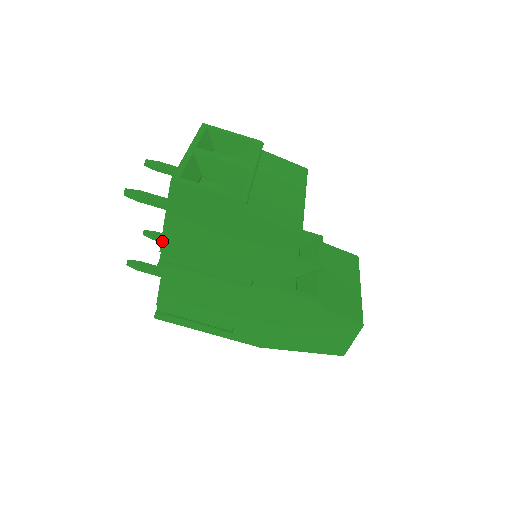
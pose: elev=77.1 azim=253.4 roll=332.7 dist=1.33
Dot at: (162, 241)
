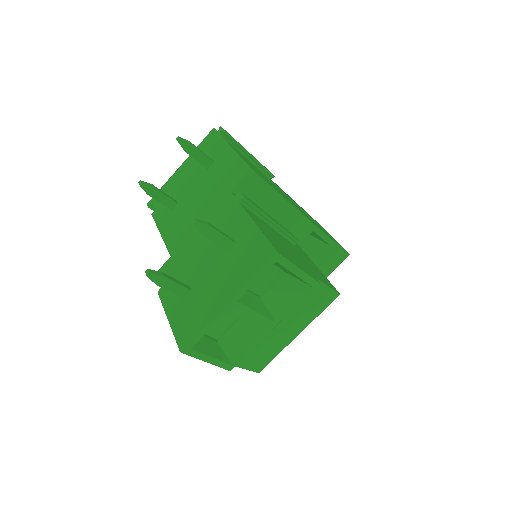
Dot at: (162, 301)
